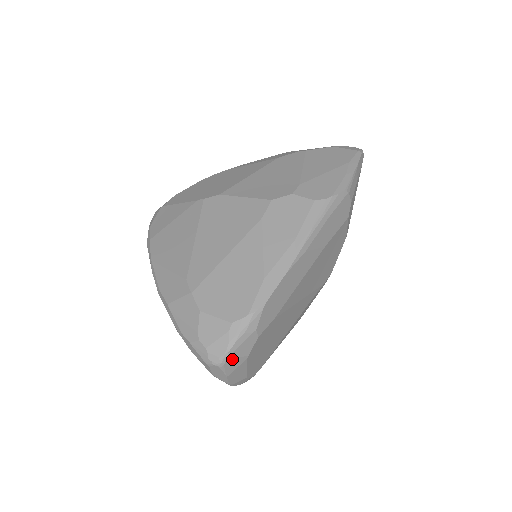
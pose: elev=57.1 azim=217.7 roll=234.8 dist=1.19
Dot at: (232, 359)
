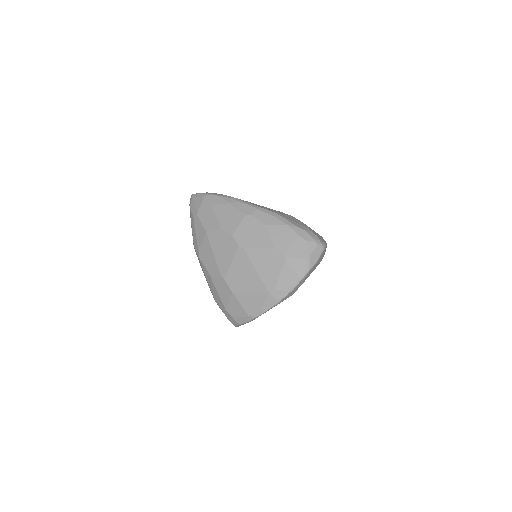
Dot at: (324, 252)
